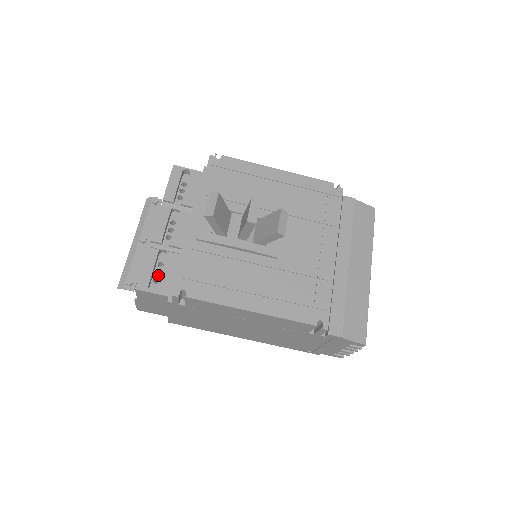
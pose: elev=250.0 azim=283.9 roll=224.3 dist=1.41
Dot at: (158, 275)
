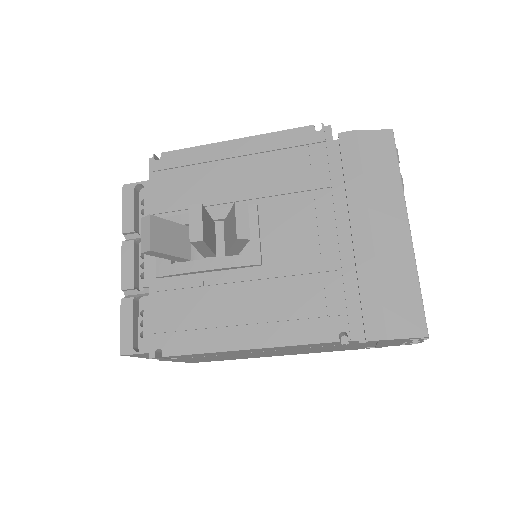
Dot at: occluded
